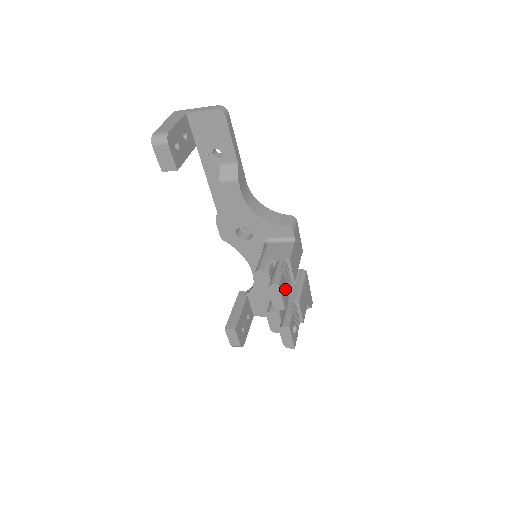
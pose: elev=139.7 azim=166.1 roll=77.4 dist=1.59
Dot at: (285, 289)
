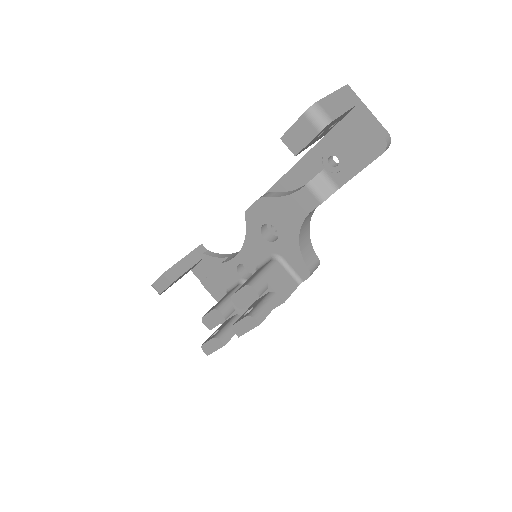
Dot at: occluded
